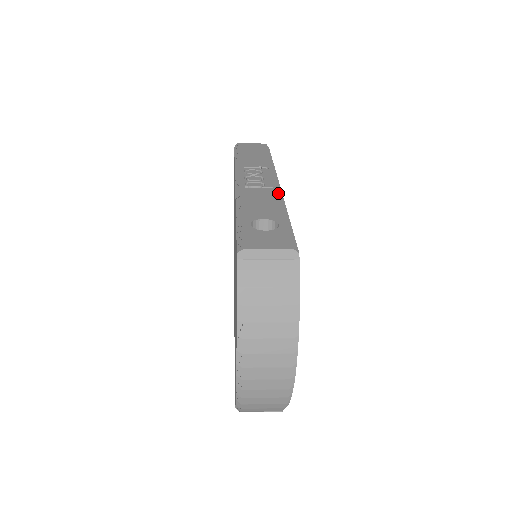
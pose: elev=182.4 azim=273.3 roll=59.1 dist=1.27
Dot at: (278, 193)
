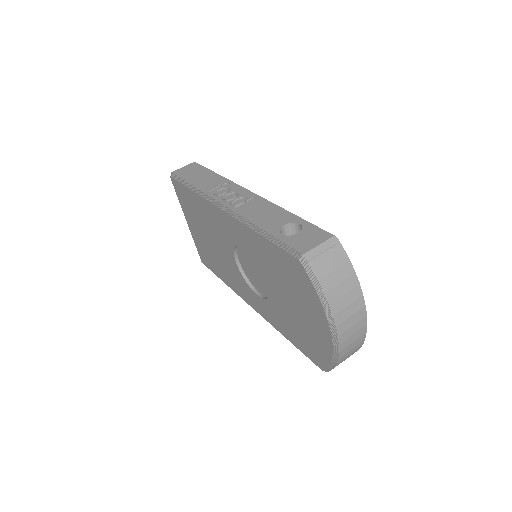
Dot at: (265, 200)
